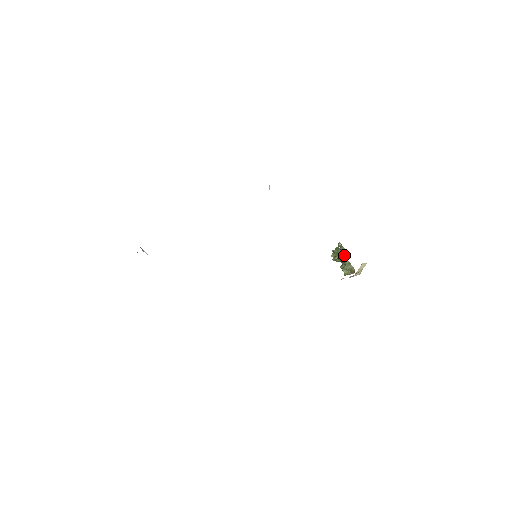
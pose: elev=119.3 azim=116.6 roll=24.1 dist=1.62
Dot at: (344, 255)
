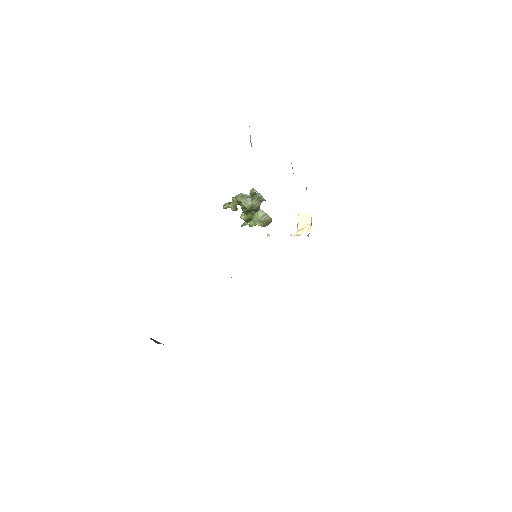
Dot at: (258, 204)
